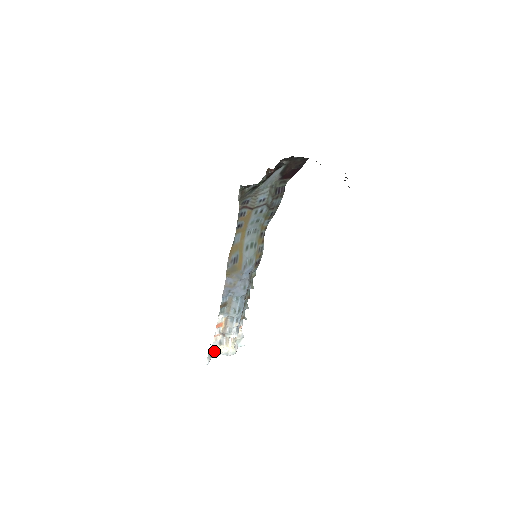
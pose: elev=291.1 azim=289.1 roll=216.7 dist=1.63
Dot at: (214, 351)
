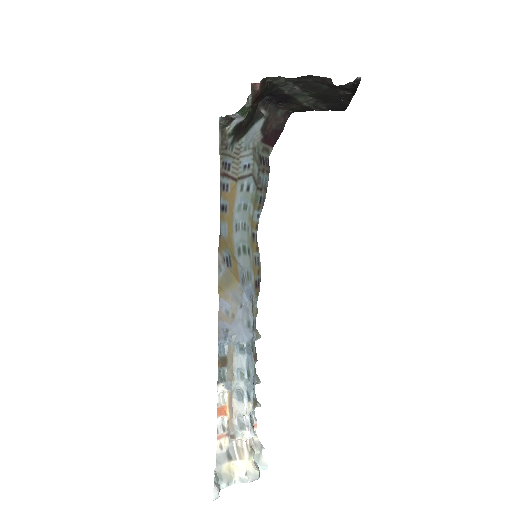
Dot at: (222, 474)
